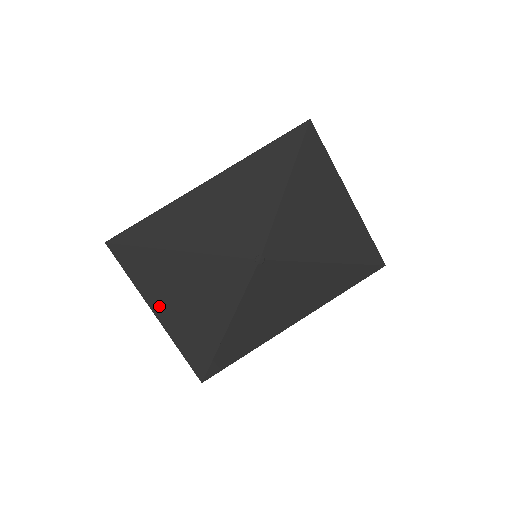
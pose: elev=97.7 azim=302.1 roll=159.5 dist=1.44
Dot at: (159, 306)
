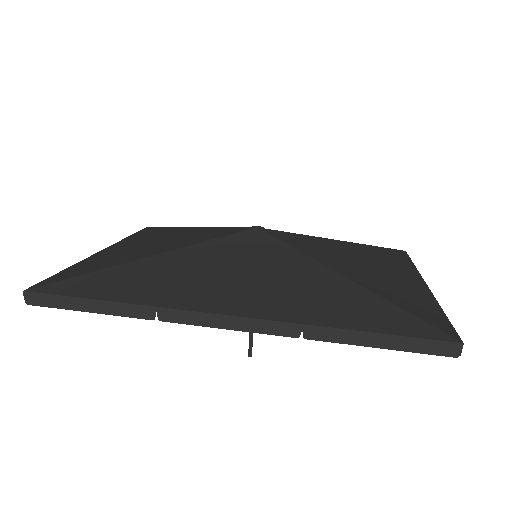
Dot at: (116, 247)
